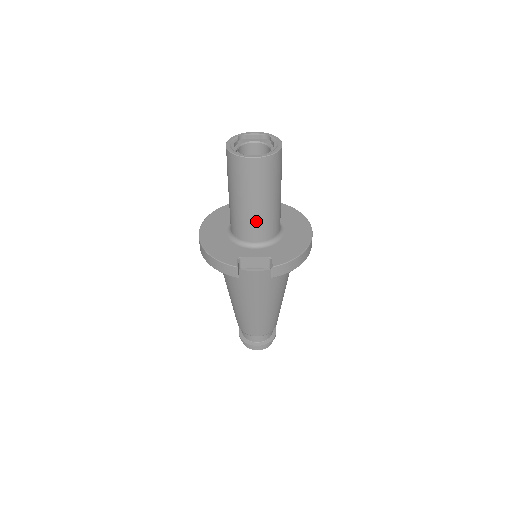
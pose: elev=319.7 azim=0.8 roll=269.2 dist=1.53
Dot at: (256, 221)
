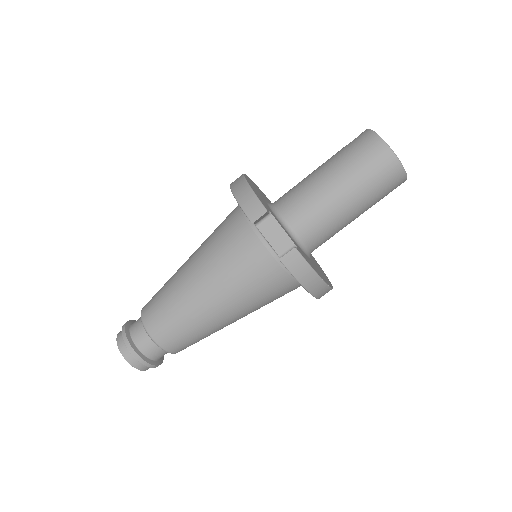
Dot at: (319, 206)
